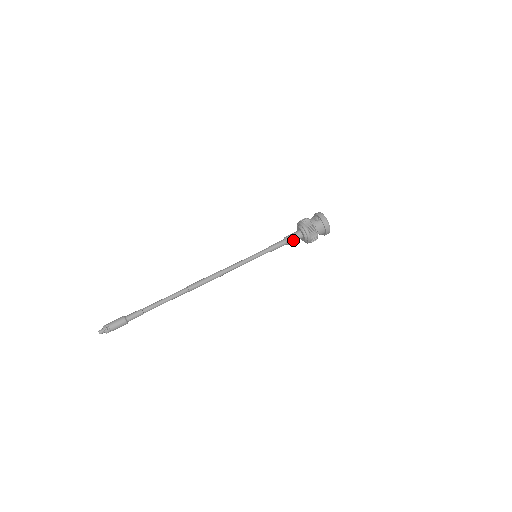
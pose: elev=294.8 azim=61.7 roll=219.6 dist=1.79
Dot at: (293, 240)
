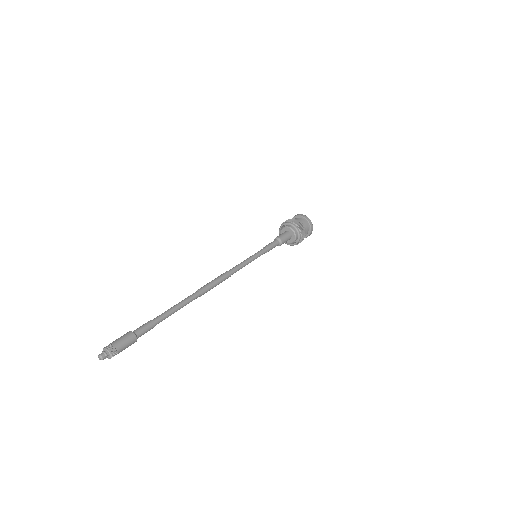
Dot at: (282, 236)
